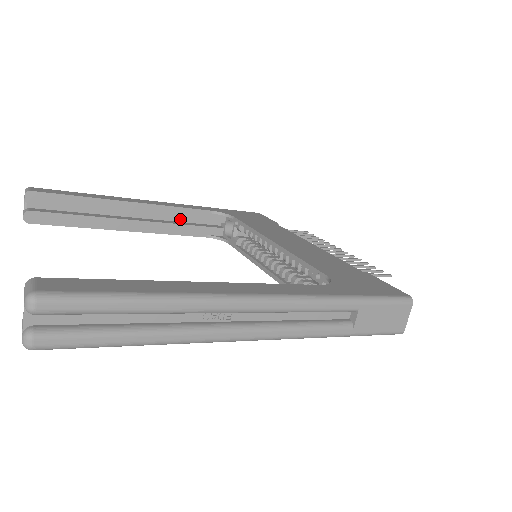
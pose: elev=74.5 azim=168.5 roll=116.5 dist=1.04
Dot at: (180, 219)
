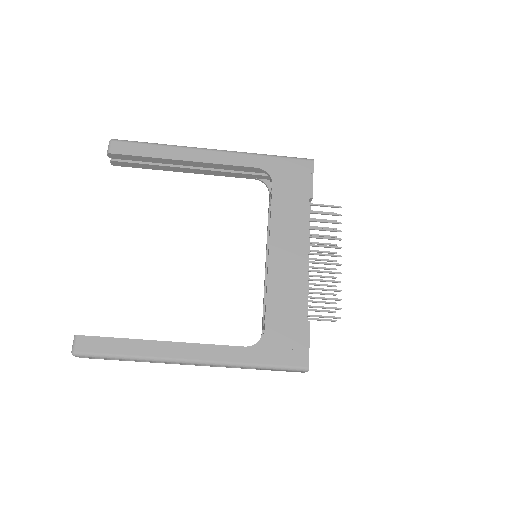
Dot at: occluded
